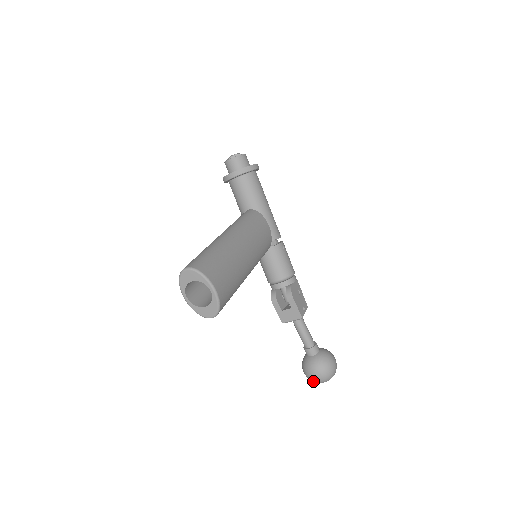
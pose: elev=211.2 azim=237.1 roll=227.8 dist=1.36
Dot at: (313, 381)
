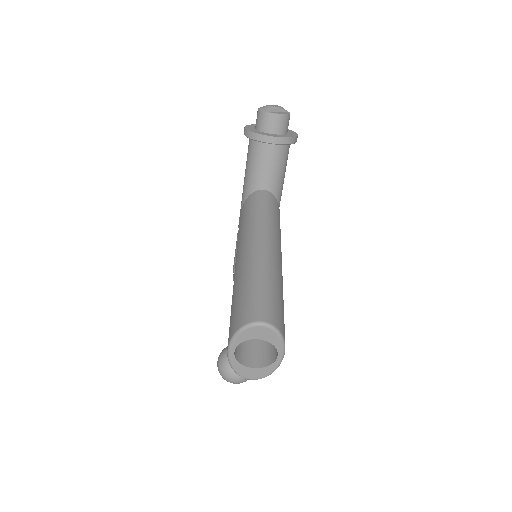
Dot at: (227, 381)
